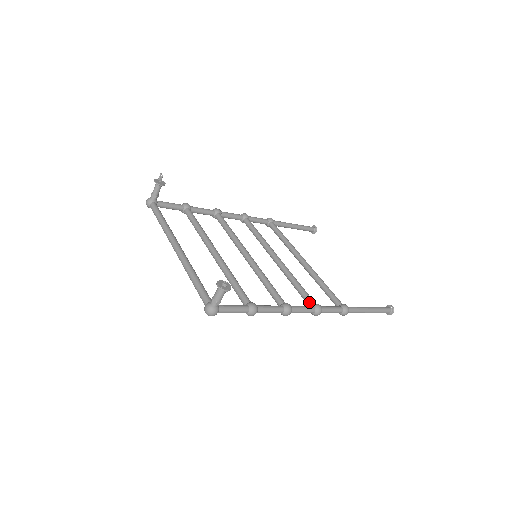
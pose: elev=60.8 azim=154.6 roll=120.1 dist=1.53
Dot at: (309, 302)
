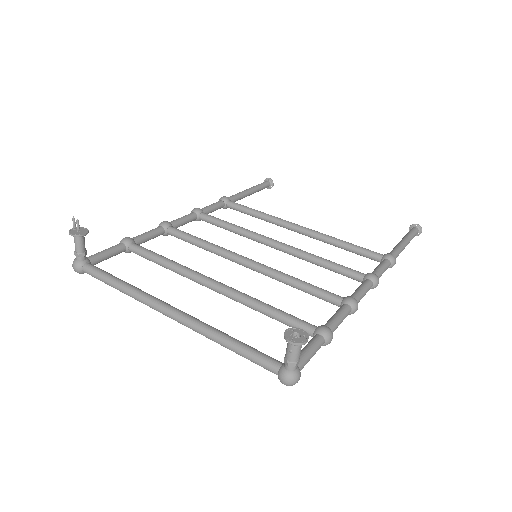
Dot at: (357, 277)
